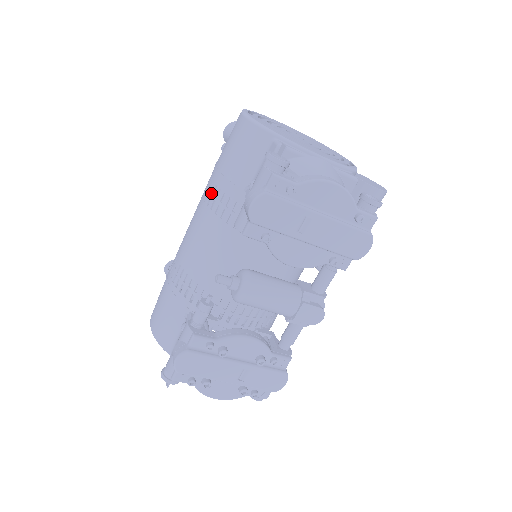
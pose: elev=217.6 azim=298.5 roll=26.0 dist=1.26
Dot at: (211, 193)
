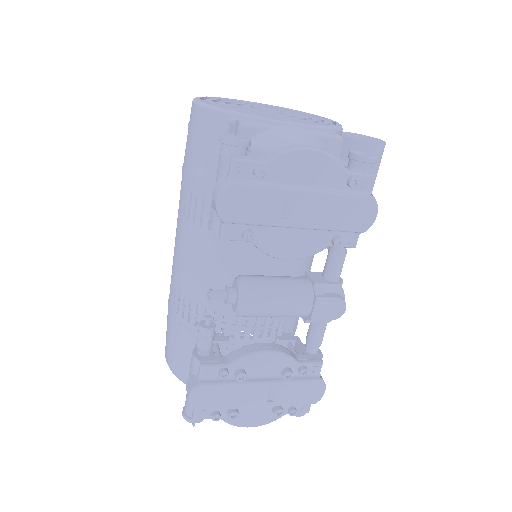
Dot at: (184, 200)
